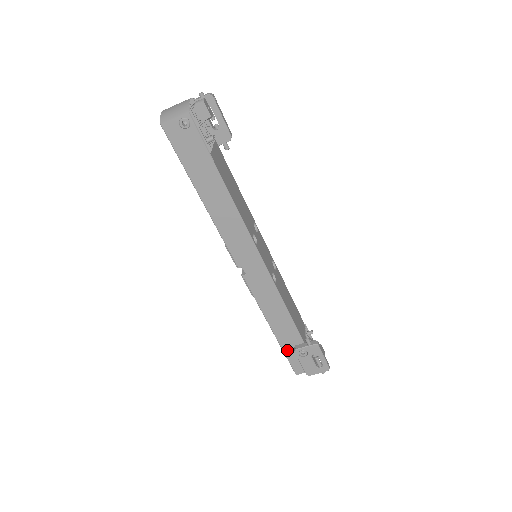
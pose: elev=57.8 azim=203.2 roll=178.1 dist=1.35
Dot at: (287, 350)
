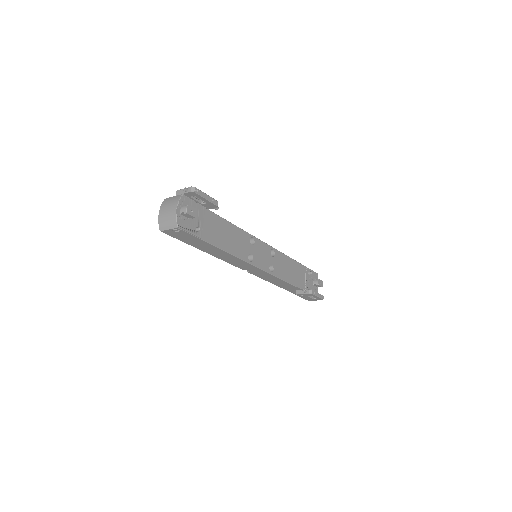
Dot at: (291, 291)
